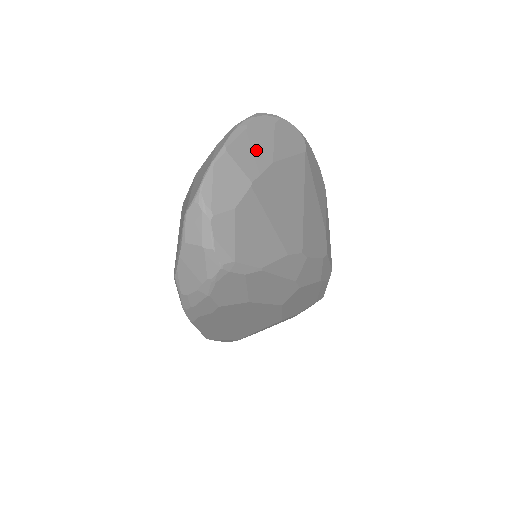
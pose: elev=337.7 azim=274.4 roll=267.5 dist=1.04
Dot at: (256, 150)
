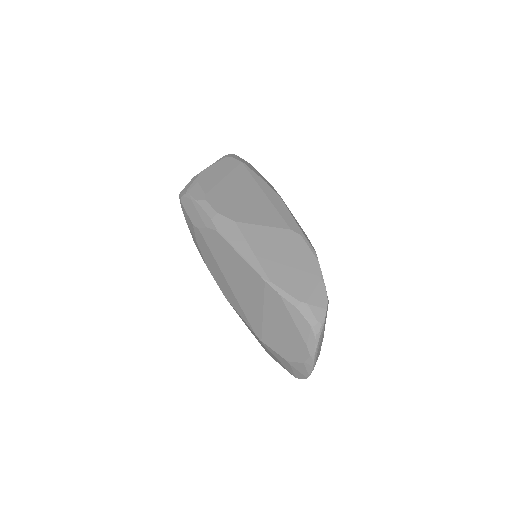
Dot at: occluded
